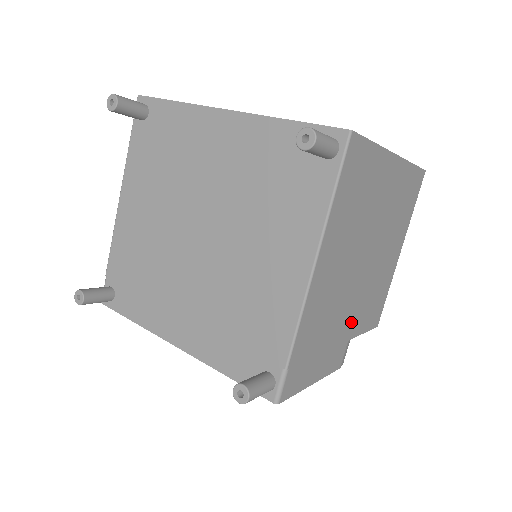
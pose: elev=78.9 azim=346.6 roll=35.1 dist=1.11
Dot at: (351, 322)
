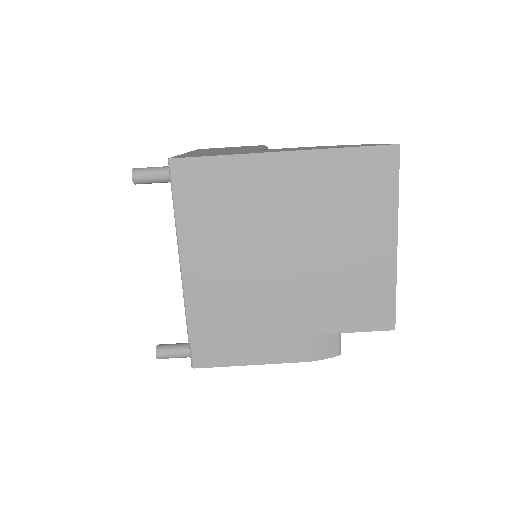
Dot at: (301, 316)
